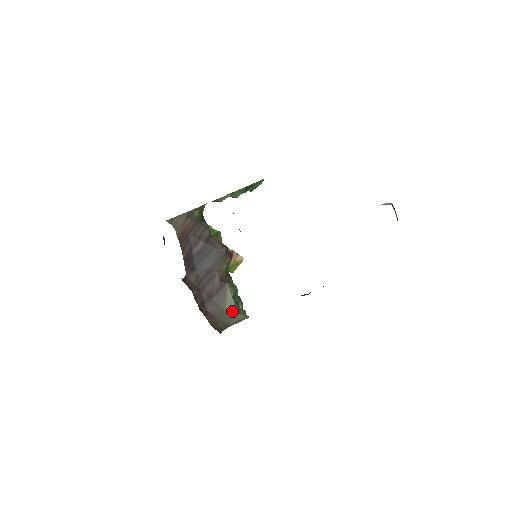
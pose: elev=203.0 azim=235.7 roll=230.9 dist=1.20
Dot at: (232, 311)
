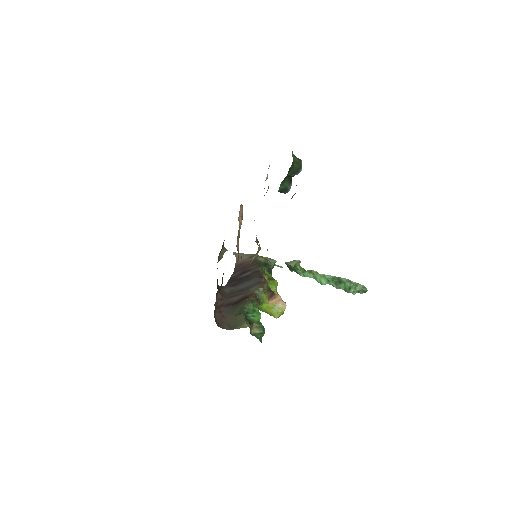
Dot at: (238, 316)
